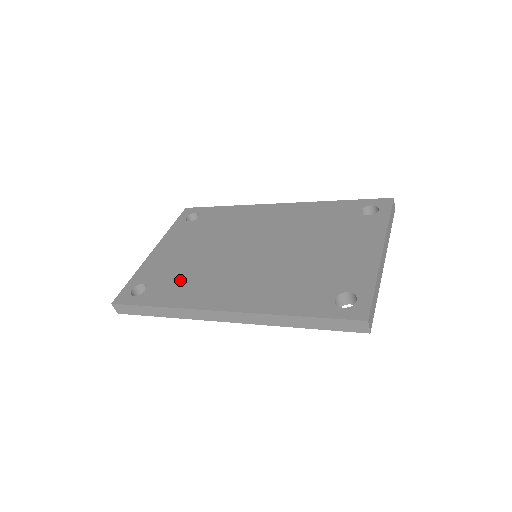
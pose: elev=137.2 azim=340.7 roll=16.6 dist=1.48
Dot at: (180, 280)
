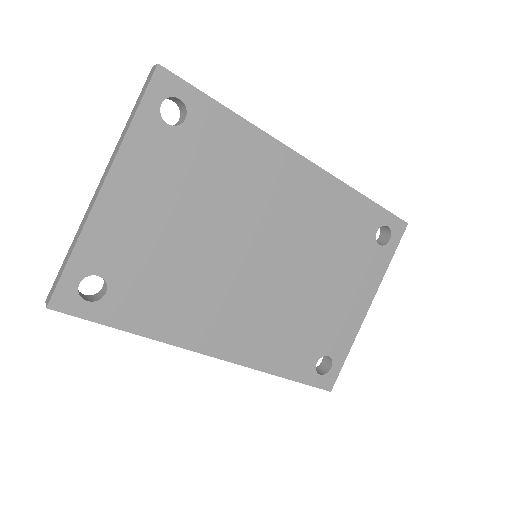
Dot at: (161, 288)
